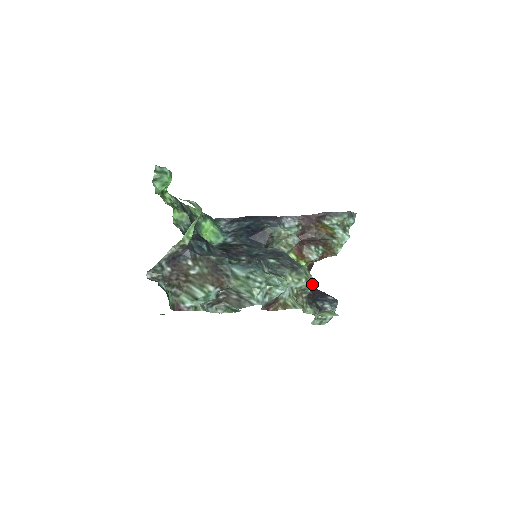
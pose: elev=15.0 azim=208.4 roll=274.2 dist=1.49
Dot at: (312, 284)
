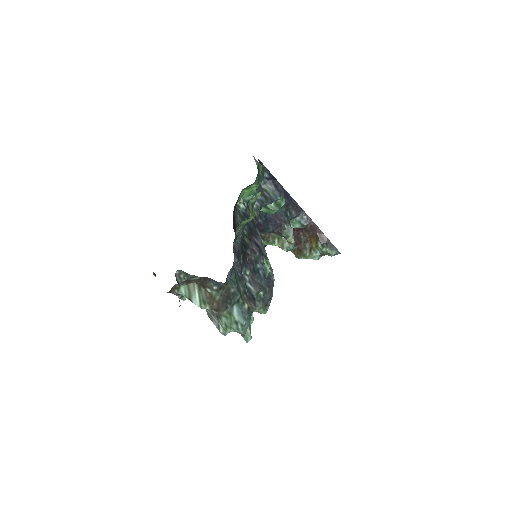
Dot at: occluded
